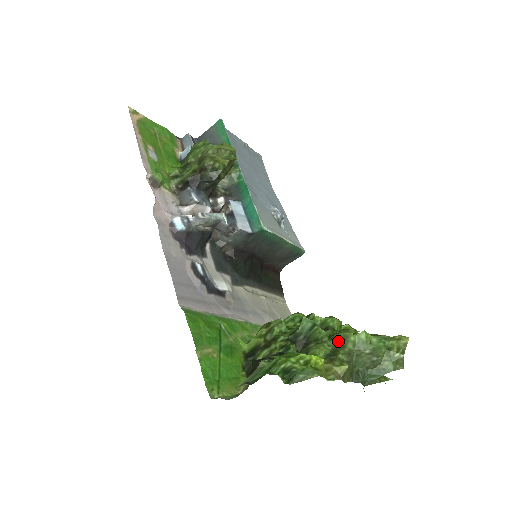
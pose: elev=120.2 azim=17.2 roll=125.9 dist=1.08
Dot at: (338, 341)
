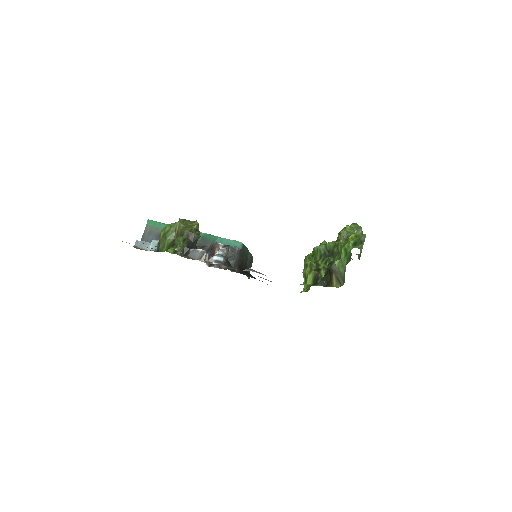
Dot at: (344, 237)
